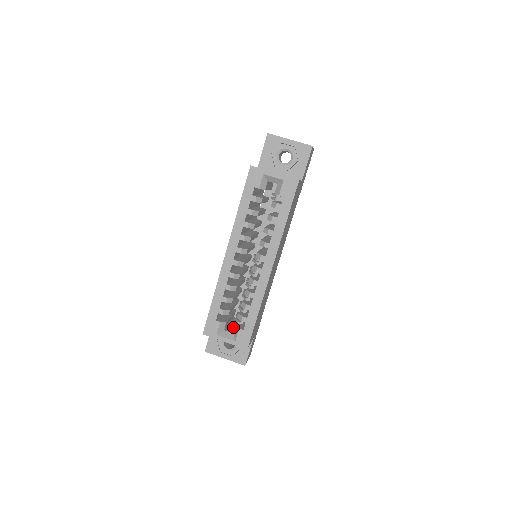
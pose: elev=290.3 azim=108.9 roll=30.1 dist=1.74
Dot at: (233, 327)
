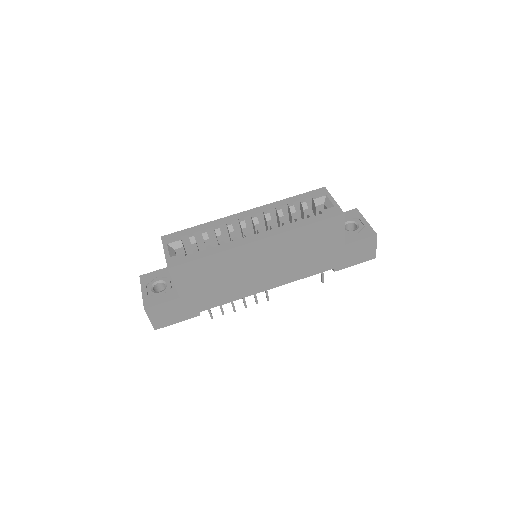
Dot at: occluded
